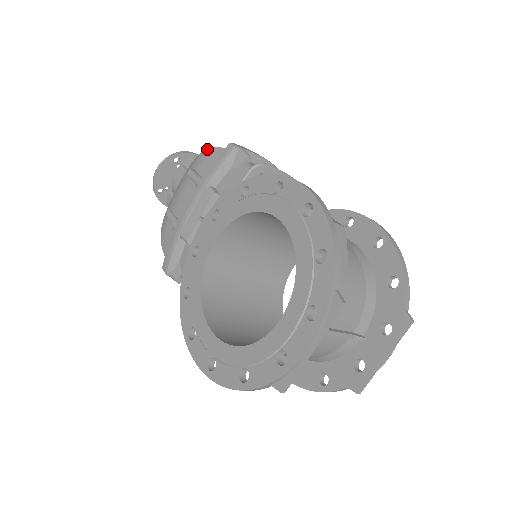
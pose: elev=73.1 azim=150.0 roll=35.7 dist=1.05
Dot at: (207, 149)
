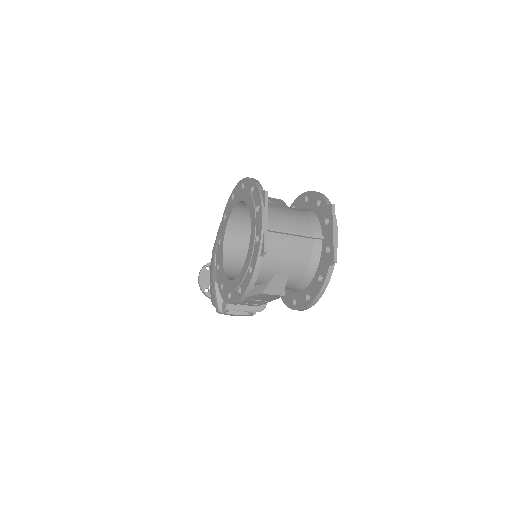
Dot at: occluded
